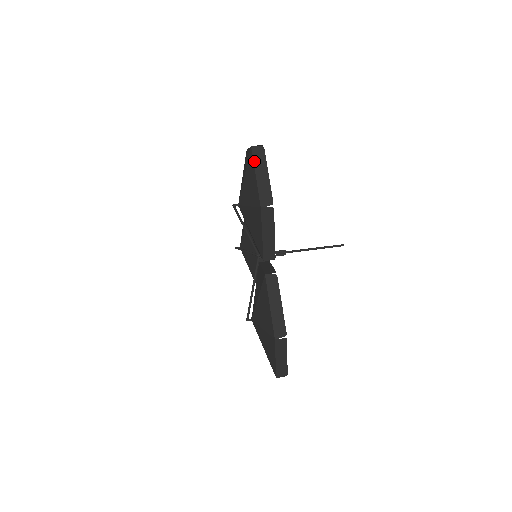
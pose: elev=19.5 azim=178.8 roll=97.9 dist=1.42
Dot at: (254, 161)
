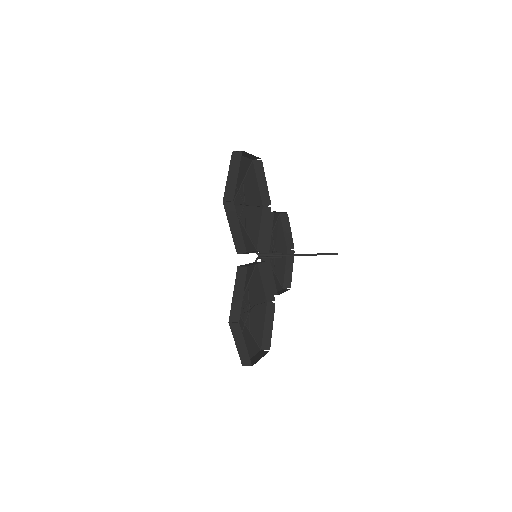
Dot at: (230, 164)
